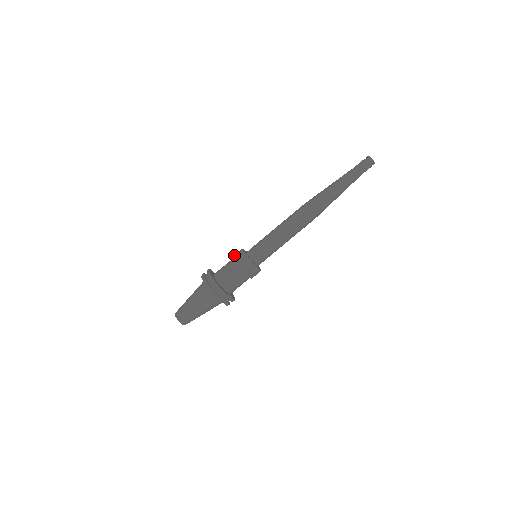
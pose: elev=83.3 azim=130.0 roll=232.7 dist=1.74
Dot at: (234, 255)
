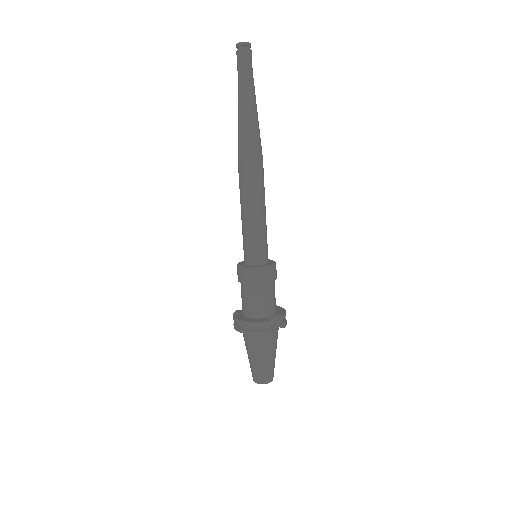
Dot at: occluded
